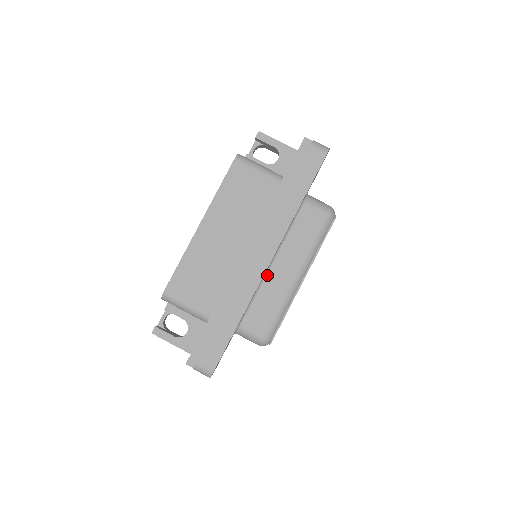
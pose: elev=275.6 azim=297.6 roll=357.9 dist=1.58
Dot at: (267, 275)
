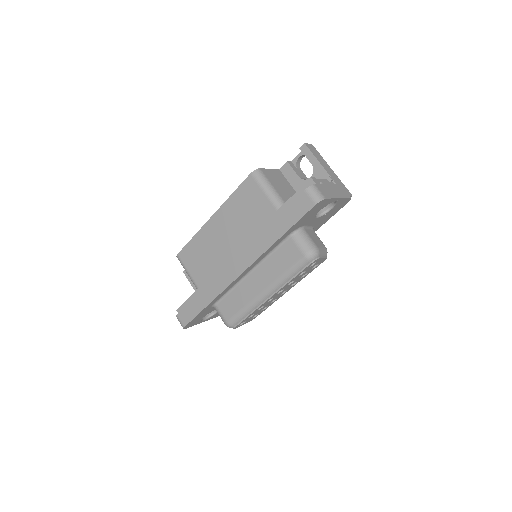
Dot at: (244, 280)
